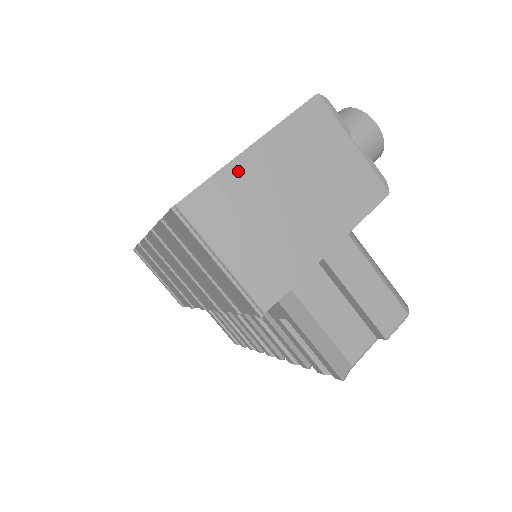
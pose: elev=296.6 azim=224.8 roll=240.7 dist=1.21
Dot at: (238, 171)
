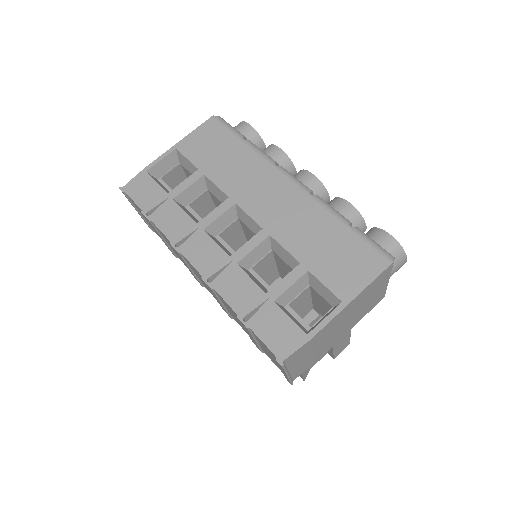
Dot at: (325, 329)
